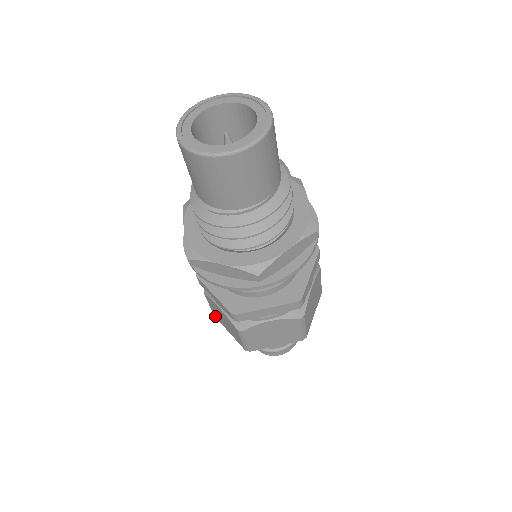
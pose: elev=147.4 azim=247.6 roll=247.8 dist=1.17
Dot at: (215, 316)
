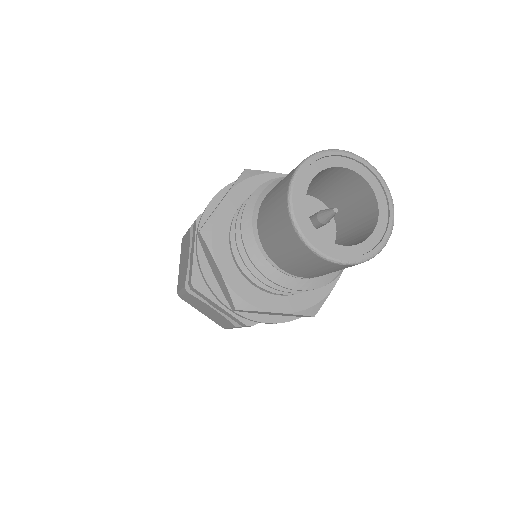
Dot at: (182, 241)
